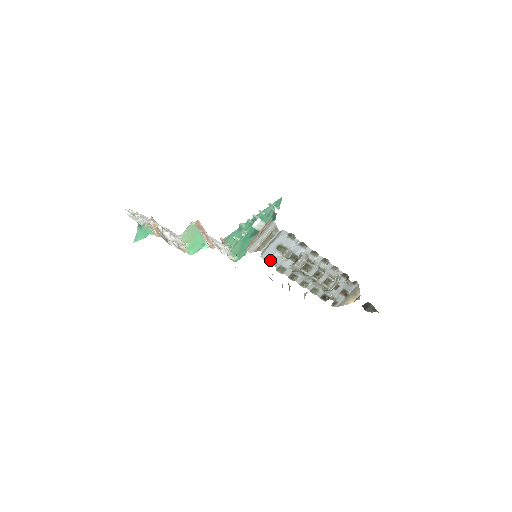
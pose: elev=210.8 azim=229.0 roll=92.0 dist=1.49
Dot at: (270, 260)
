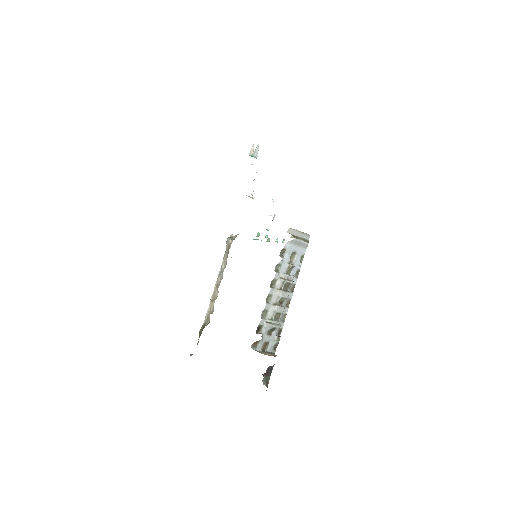
Dot at: (283, 254)
